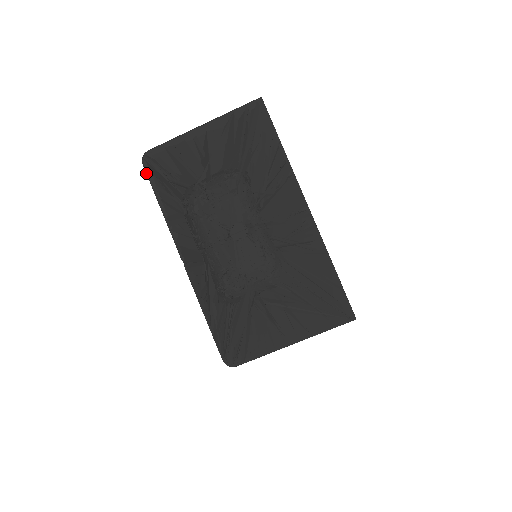
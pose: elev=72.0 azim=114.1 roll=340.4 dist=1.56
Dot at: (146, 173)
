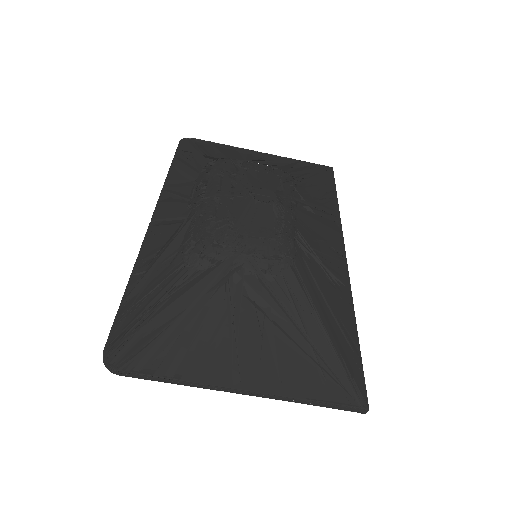
Dot at: (177, 147)
